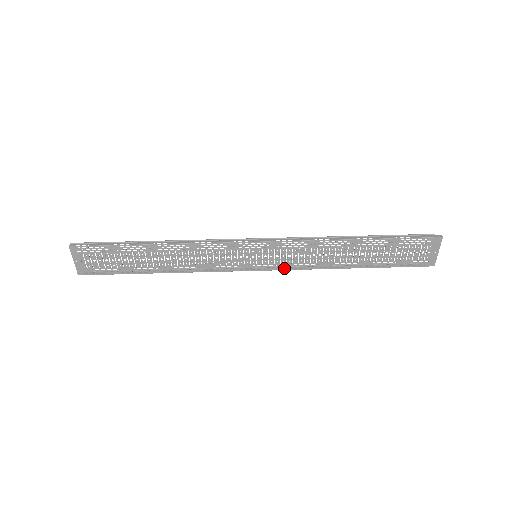
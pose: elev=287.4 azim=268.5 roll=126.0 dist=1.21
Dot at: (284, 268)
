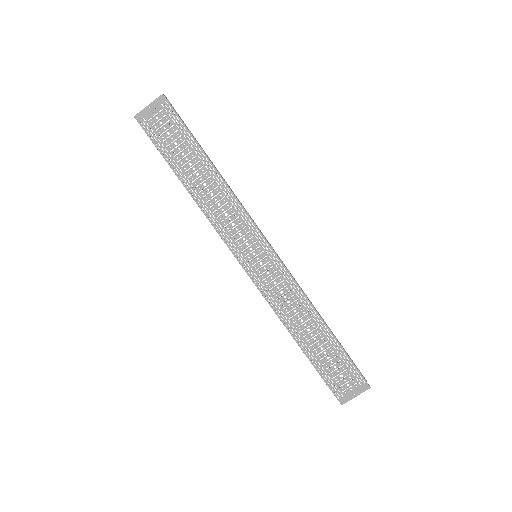
Dot at: (258, 288)
